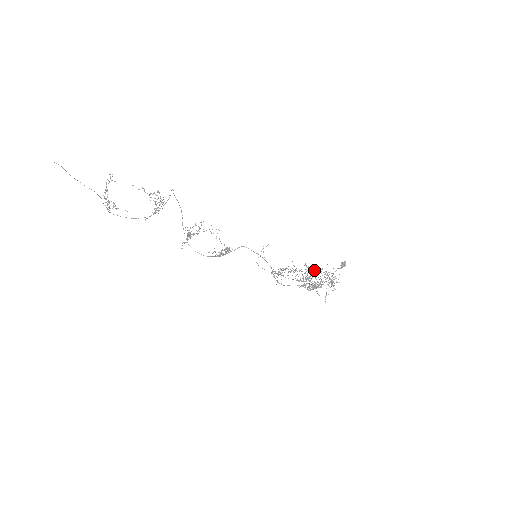
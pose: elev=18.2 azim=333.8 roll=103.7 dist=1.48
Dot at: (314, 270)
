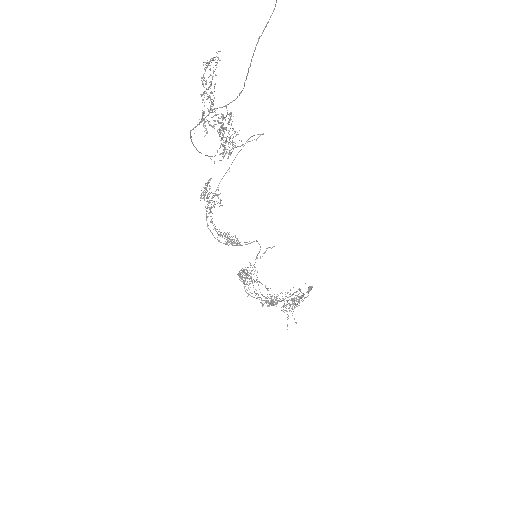
Dot at: occluded
